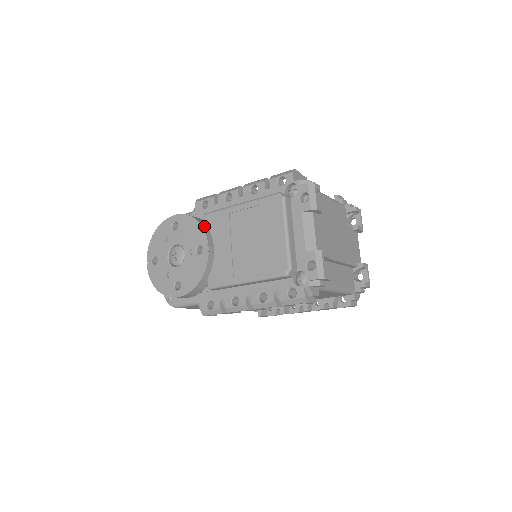
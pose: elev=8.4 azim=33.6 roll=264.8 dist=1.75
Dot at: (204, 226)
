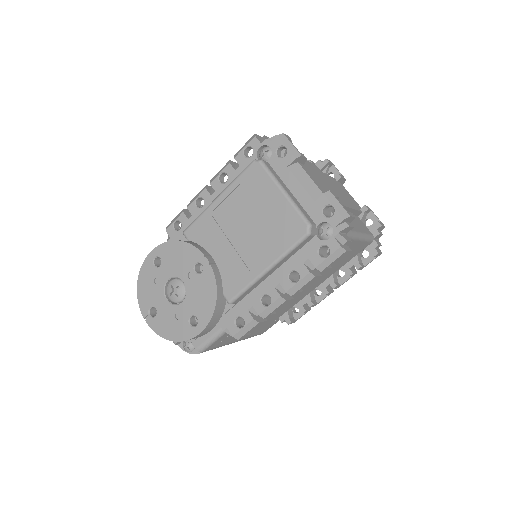
Dot at: (190, 242)
